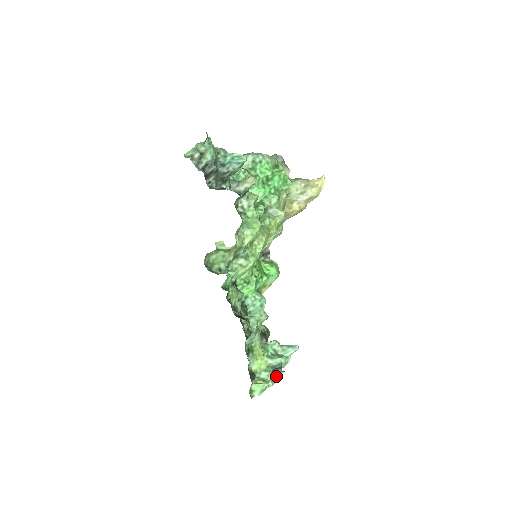
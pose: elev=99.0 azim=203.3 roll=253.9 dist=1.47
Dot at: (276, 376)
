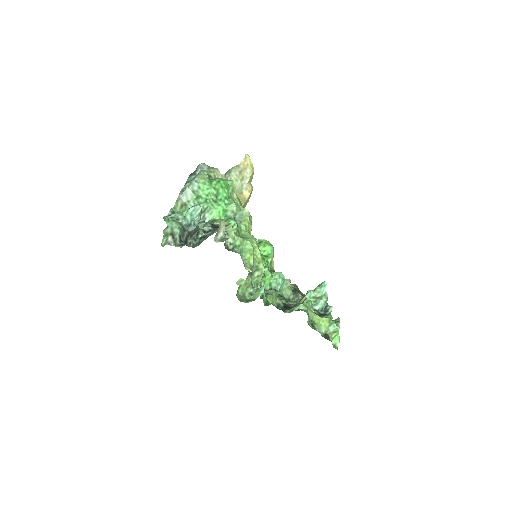
Dot at: (330, 314)
